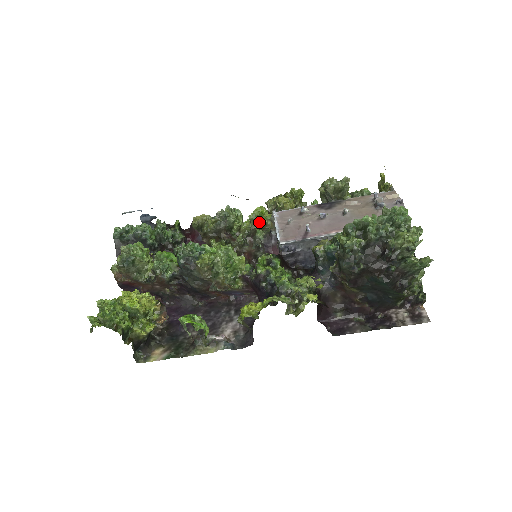
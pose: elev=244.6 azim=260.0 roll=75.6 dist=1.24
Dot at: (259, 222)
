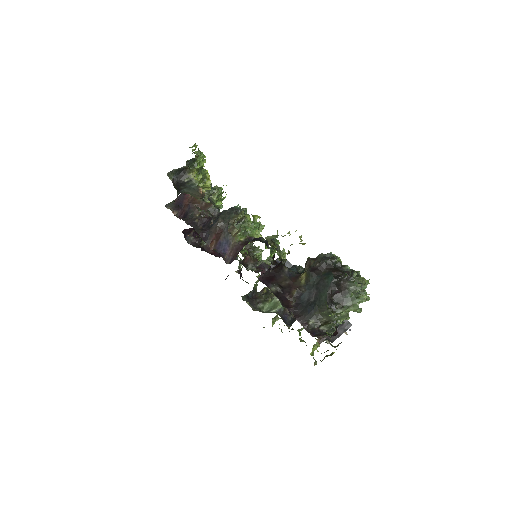
Dot at: occluded
